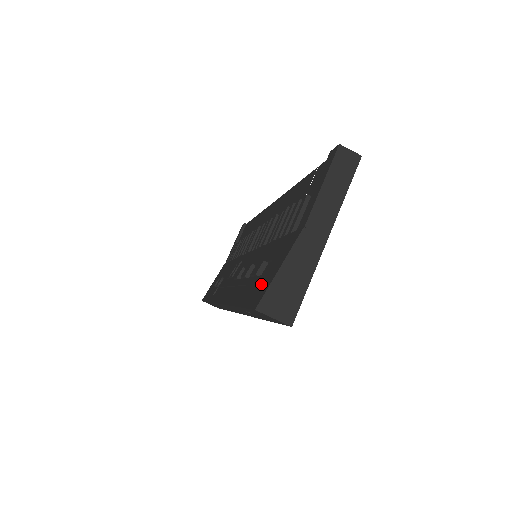
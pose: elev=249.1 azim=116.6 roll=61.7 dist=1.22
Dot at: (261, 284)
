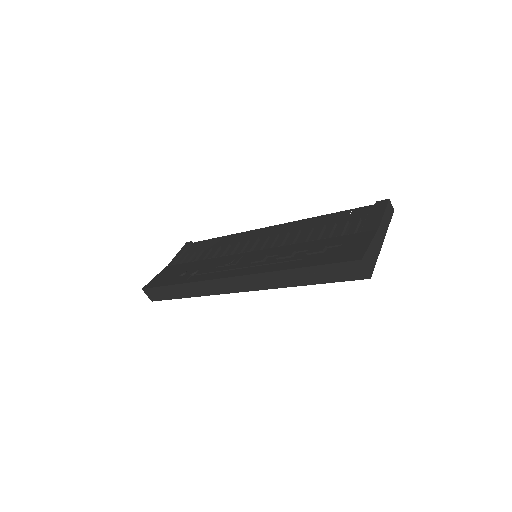
Dot at: (345, 252)
